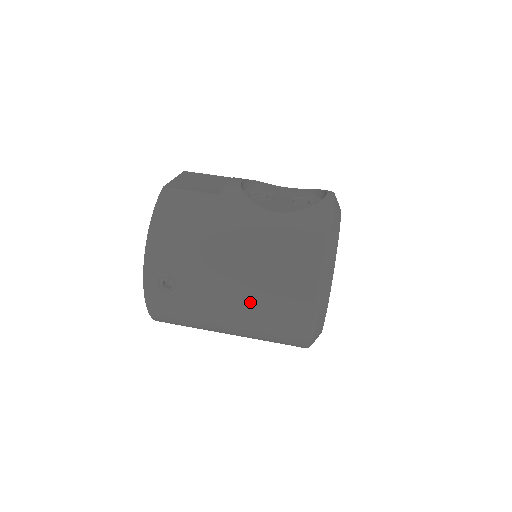
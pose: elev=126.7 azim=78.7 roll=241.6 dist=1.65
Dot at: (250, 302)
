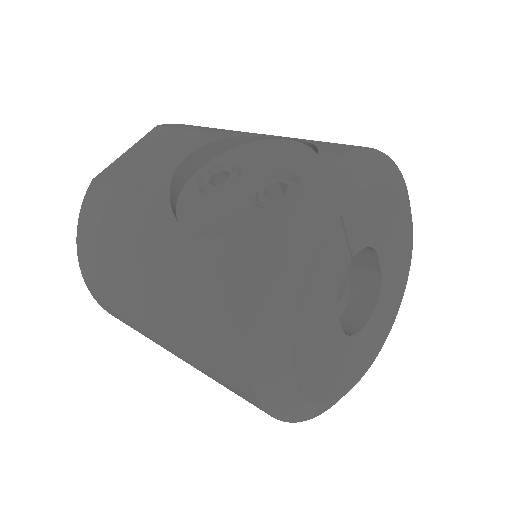
Dot at: (191, 363)
